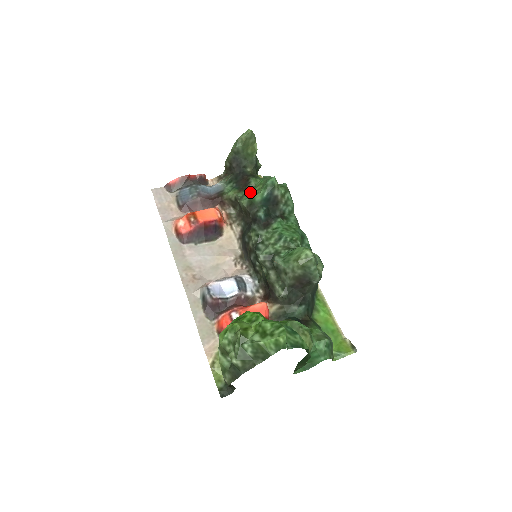
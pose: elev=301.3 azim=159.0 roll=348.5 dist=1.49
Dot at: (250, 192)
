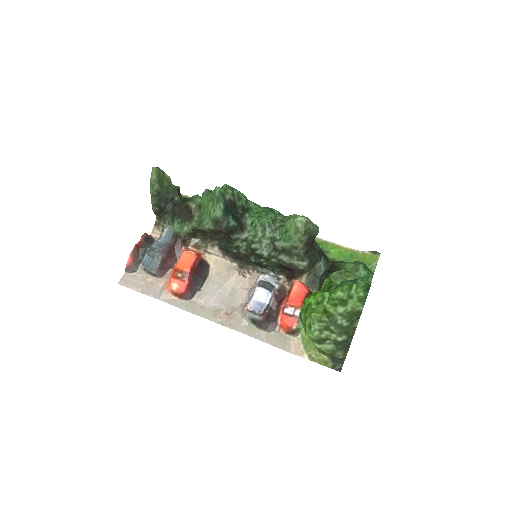
Dot at: (206, 214)
